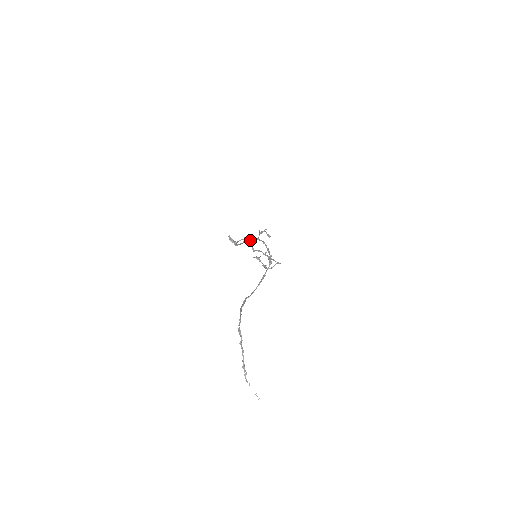
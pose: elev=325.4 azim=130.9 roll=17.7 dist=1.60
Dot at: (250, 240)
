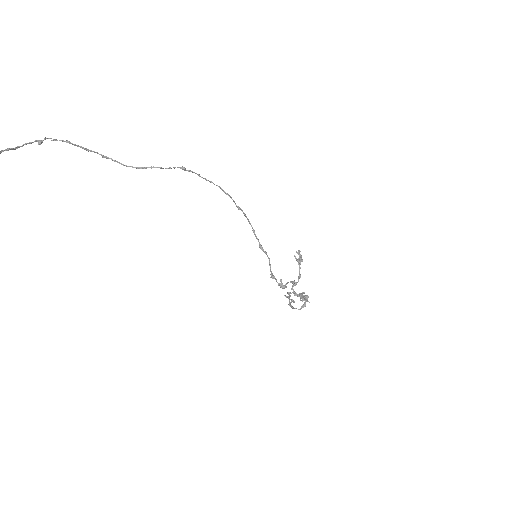
Dot at: (255, 235)
